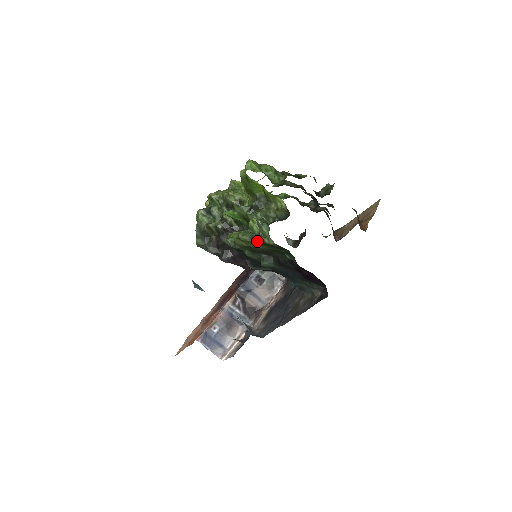
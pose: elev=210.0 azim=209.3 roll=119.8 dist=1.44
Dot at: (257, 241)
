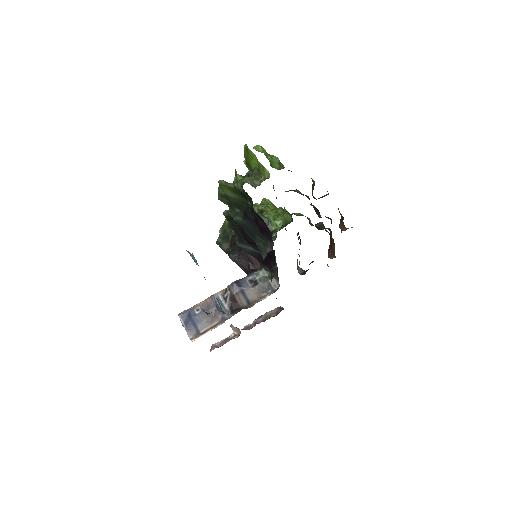
Dot at: (230, 186)
